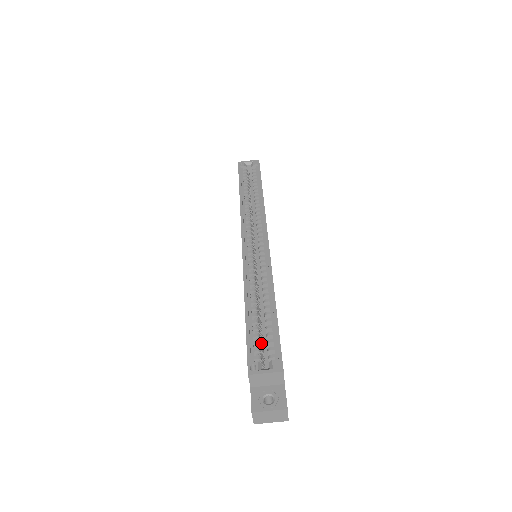
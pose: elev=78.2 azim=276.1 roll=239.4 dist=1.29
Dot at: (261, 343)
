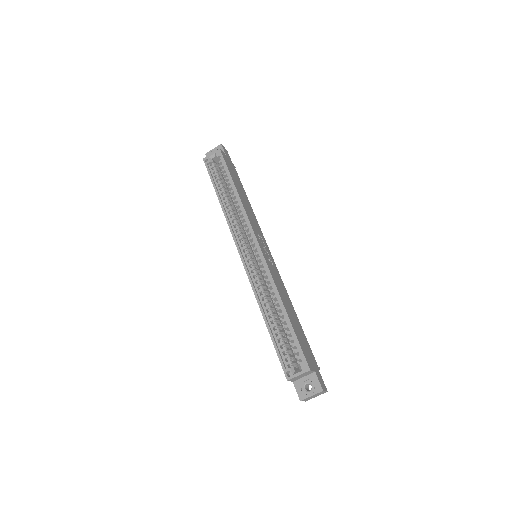
Dot at: (287, 347)
